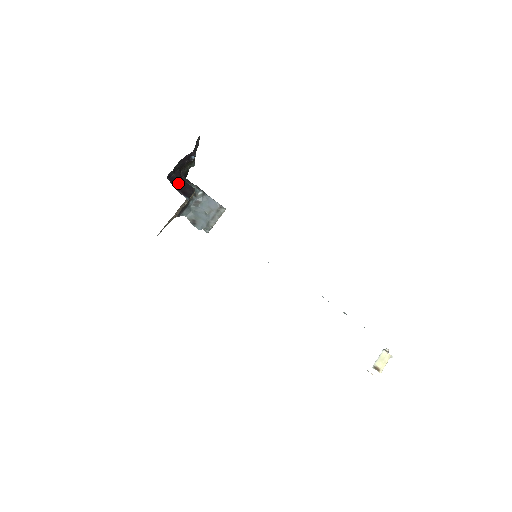
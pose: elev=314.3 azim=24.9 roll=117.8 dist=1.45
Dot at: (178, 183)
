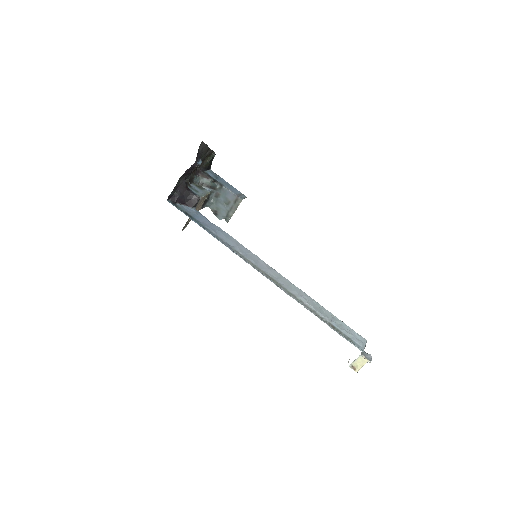
Dot at: (181, 198)
